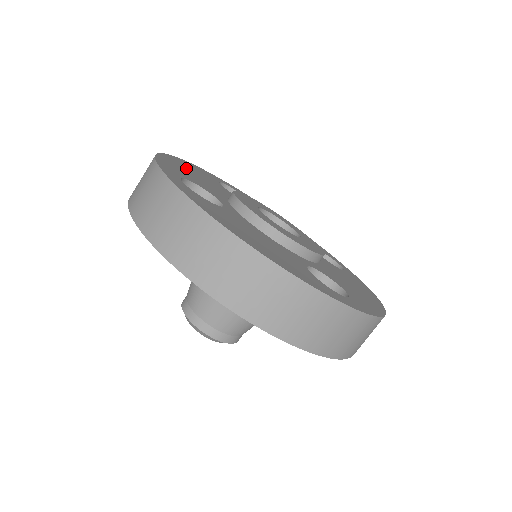
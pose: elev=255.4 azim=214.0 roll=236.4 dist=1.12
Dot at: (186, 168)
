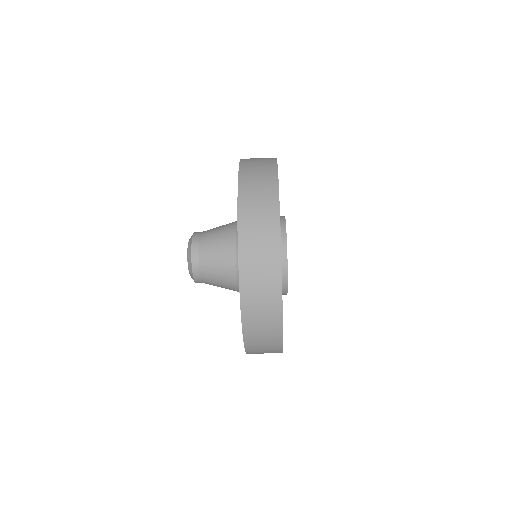
Dot at: occluded
